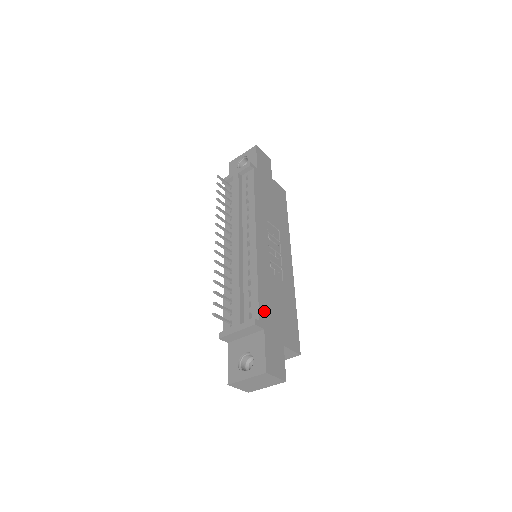
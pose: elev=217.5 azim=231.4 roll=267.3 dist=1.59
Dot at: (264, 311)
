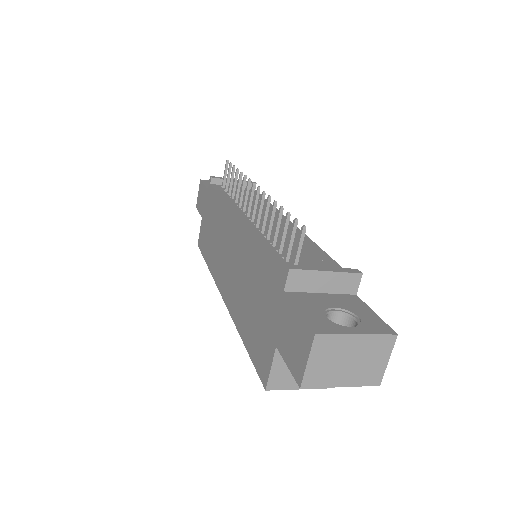
Dot at: occluded
